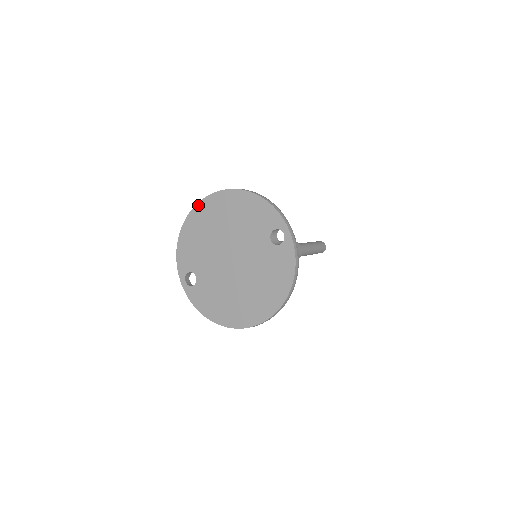
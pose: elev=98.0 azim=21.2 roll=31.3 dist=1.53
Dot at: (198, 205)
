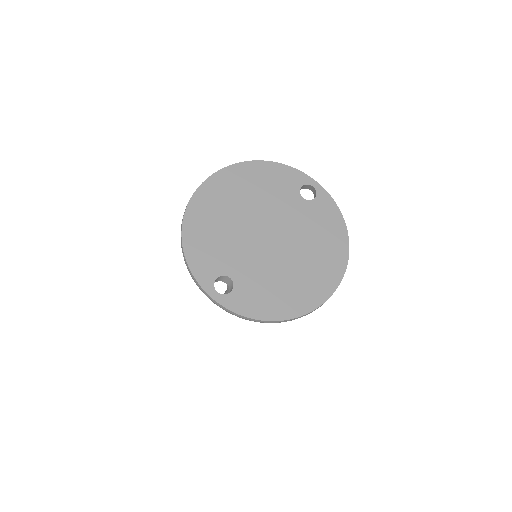
Dot at: (196, 194)
